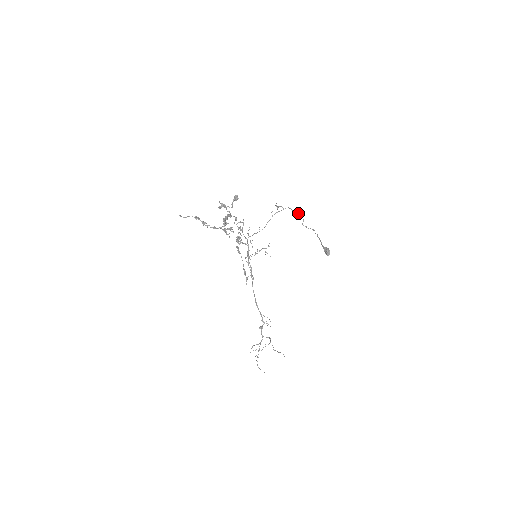
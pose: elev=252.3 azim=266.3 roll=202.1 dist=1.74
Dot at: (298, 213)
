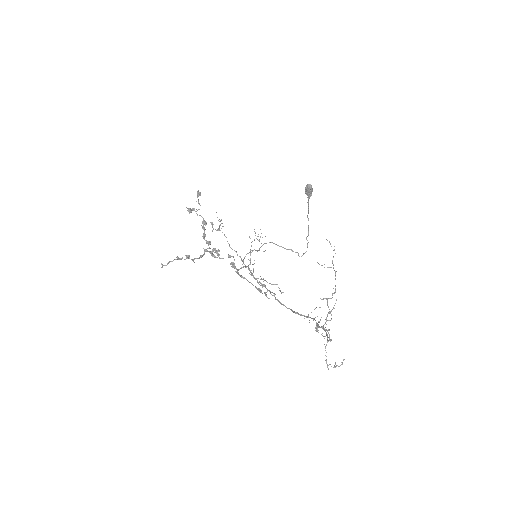
Dot at: (287, 249)
